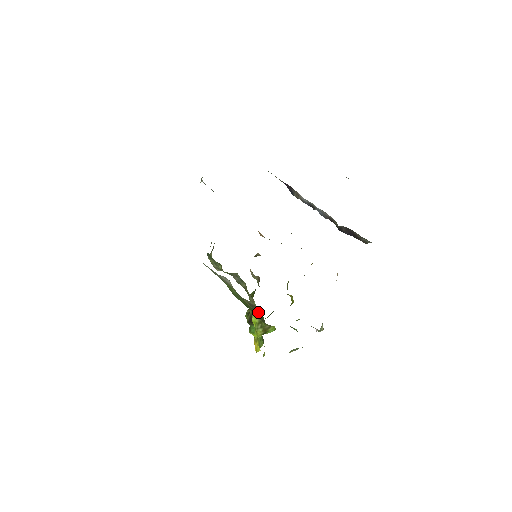
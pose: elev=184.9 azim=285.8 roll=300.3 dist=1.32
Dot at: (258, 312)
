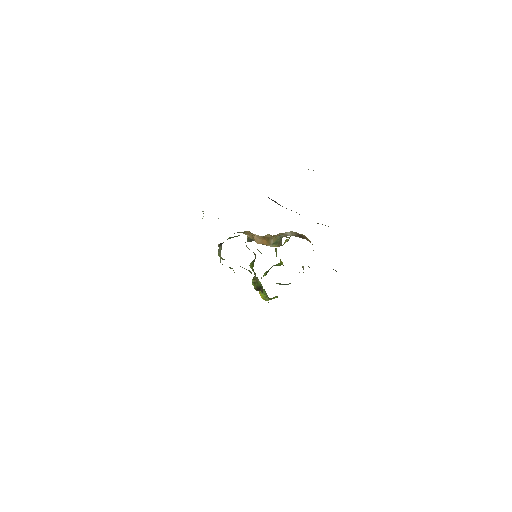
Dot at: occluded
